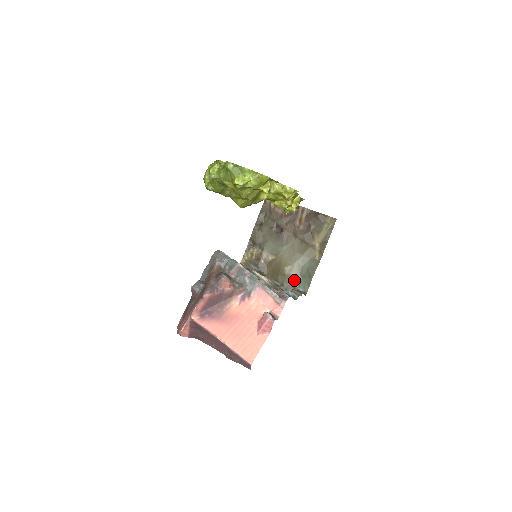
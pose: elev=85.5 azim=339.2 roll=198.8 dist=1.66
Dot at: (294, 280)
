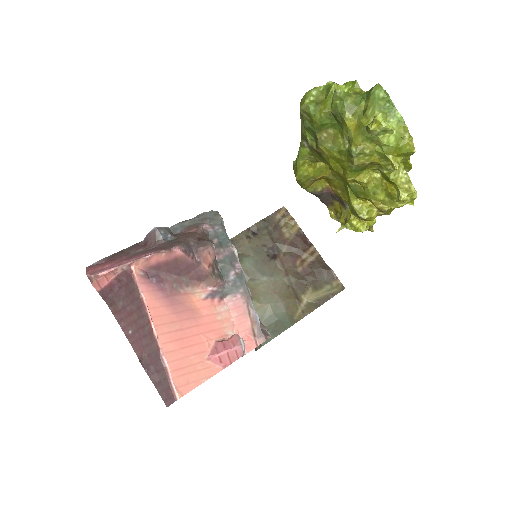
Dot at: occluded
